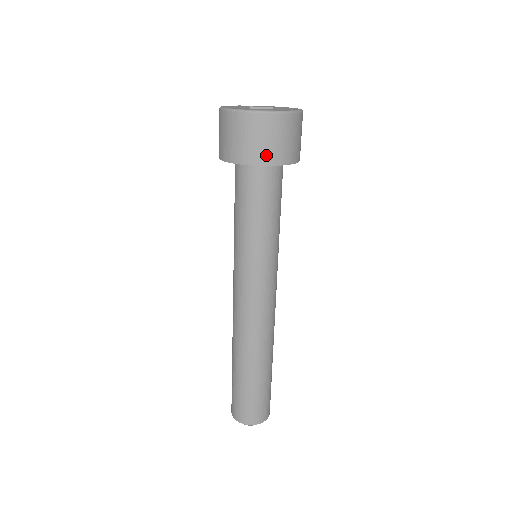
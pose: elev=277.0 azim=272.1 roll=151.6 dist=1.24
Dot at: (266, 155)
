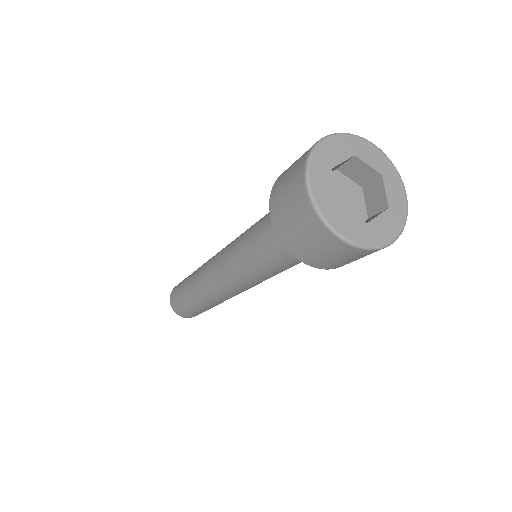
Dot at: (317, 261)
